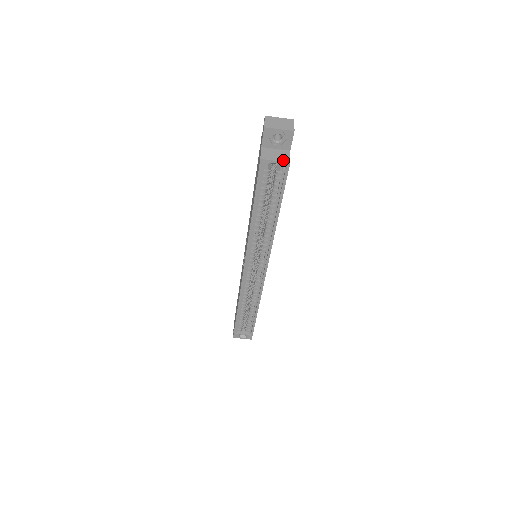
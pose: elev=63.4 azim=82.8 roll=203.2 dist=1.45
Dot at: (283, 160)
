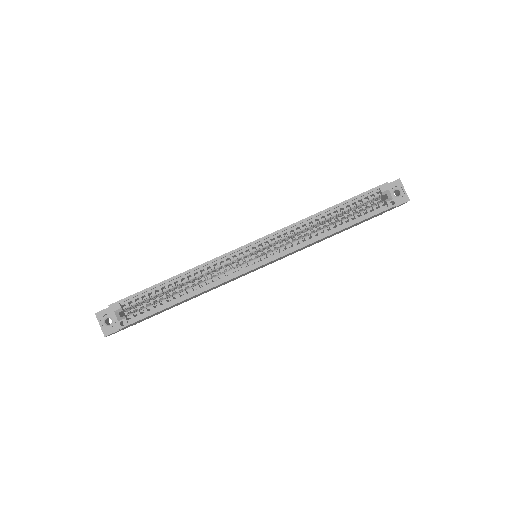
Dot at: occluded
